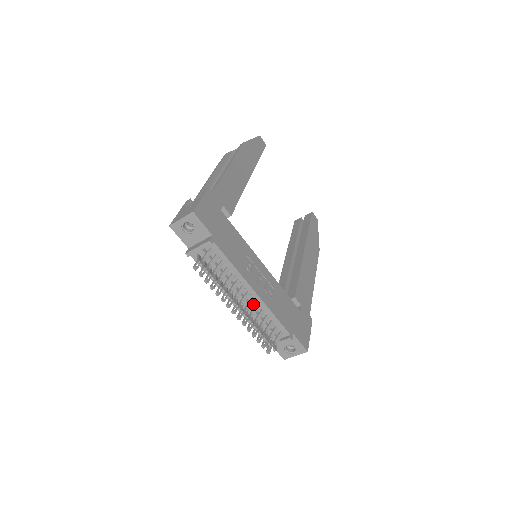
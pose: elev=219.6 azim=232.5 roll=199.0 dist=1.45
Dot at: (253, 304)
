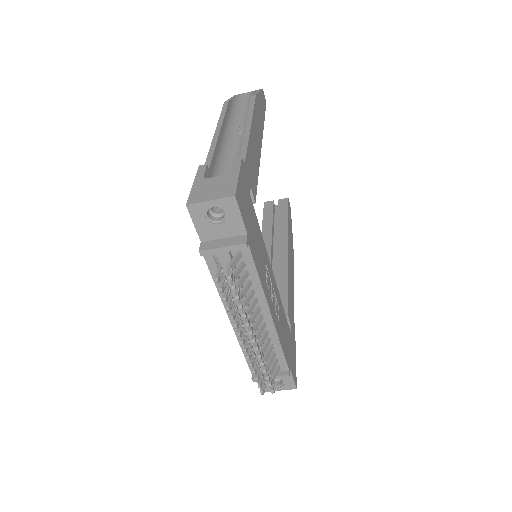
Dot at: occluded
